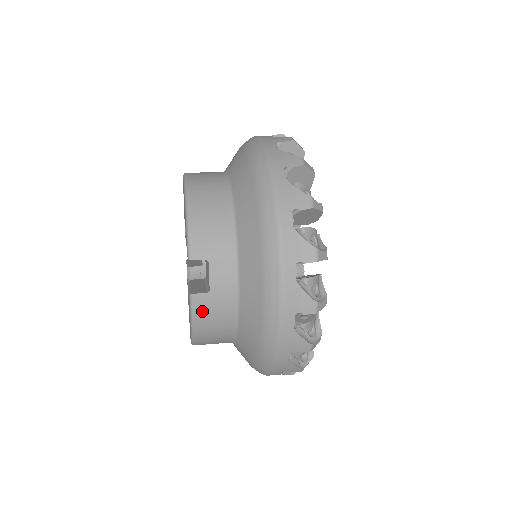
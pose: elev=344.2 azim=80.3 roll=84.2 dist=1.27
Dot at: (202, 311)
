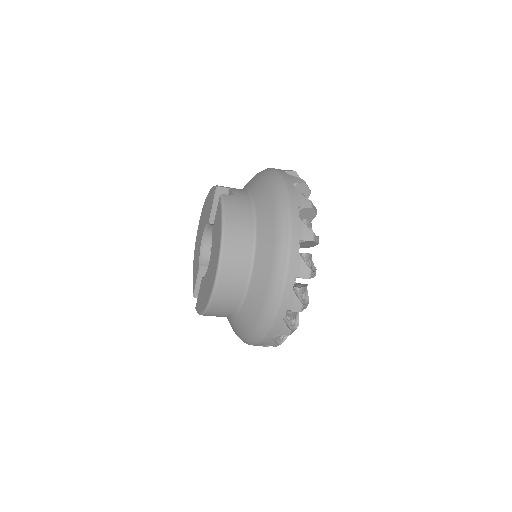
Dot at: (229, 204)
